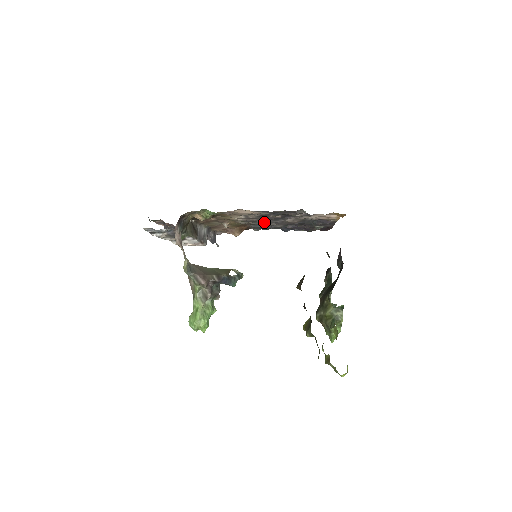
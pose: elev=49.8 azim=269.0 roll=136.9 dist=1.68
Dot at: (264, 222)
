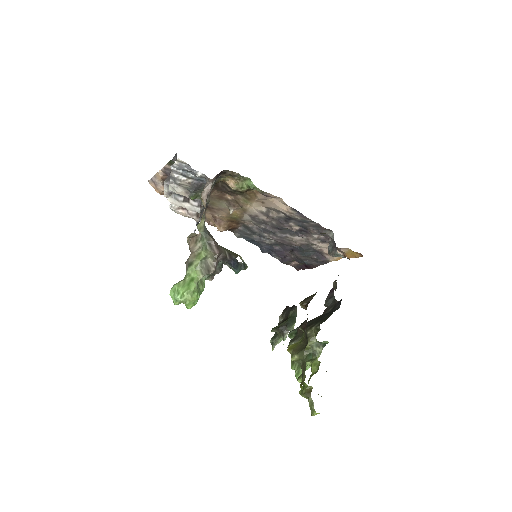
Dot at: (267, 228)
